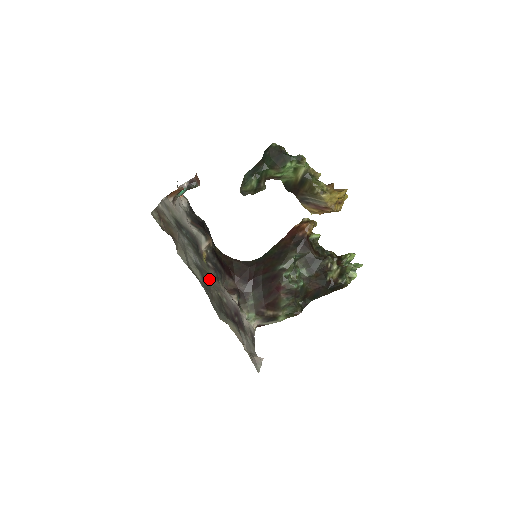
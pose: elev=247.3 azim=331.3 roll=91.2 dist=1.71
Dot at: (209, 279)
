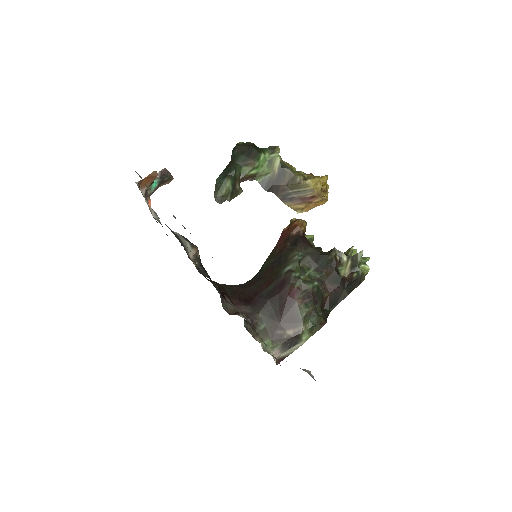
Dot at: occluded
